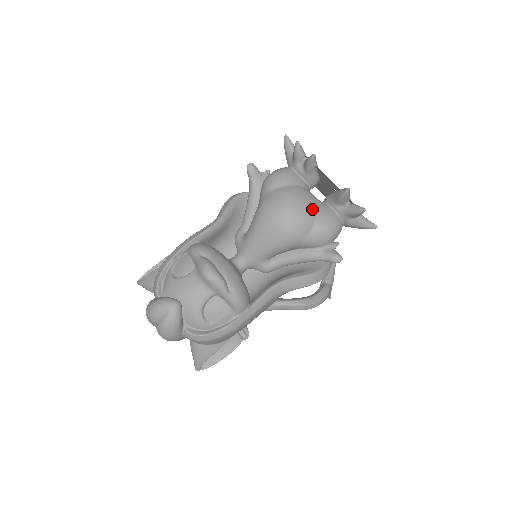
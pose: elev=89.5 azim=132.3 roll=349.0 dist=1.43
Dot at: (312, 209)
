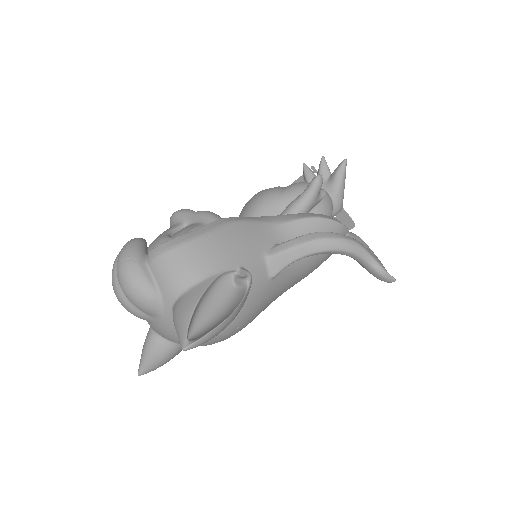
Dot at: occluded
